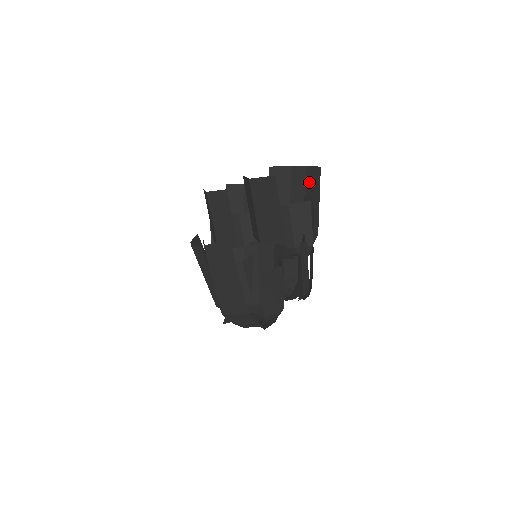
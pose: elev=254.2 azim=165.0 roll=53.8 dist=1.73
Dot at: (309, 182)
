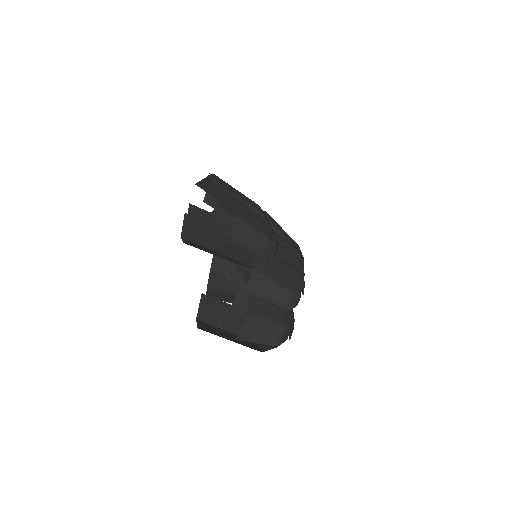
Dot at: (225, 192)
